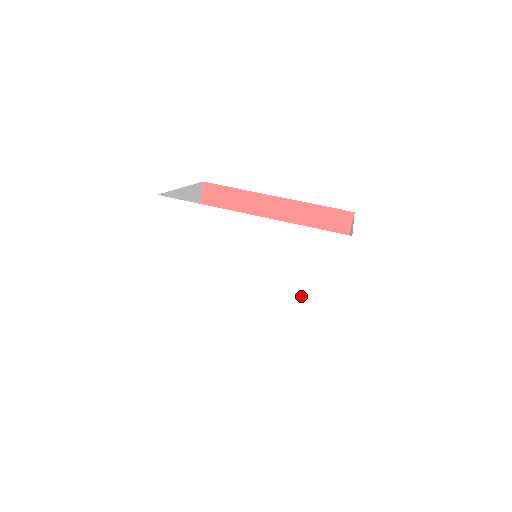
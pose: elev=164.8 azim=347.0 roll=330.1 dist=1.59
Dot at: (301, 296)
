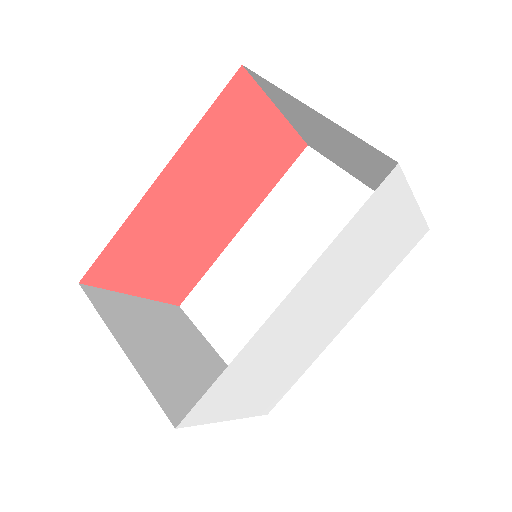
Dot at: (384, 247)
